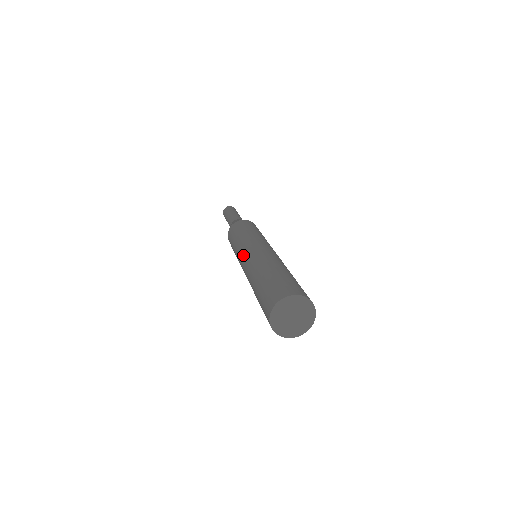
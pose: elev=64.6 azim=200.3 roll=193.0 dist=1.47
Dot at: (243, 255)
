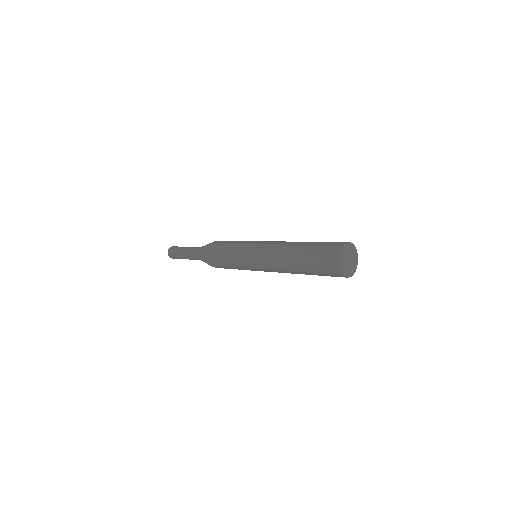
Dot at: (265, 241)
